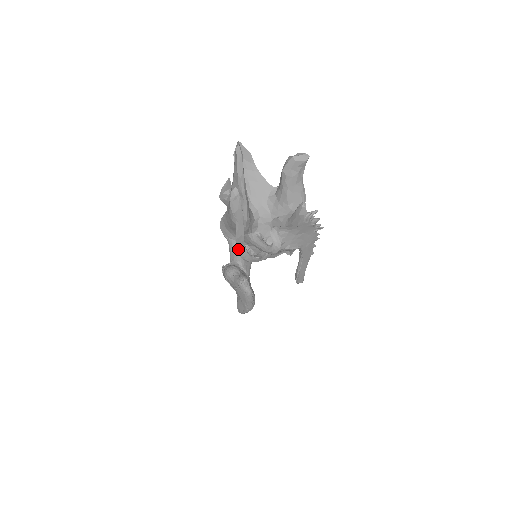
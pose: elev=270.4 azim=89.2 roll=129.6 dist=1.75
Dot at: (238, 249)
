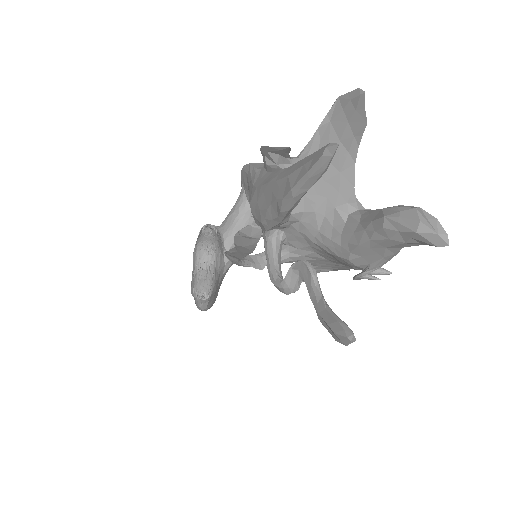
Dot at: occluded
